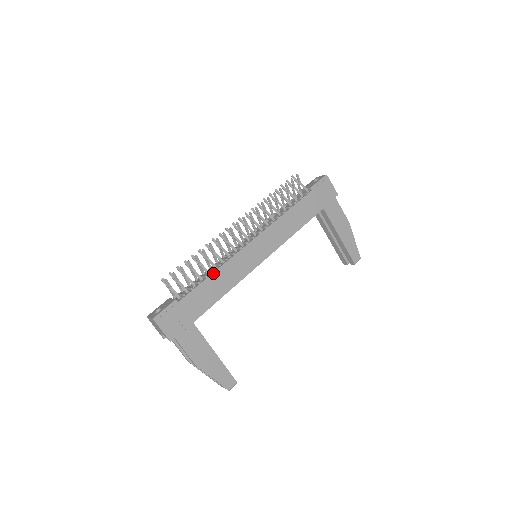
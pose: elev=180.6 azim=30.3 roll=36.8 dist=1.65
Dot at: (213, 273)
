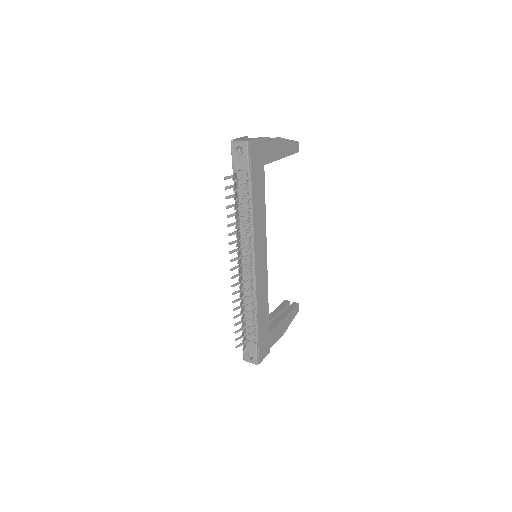
Dot at: (257, 309)
